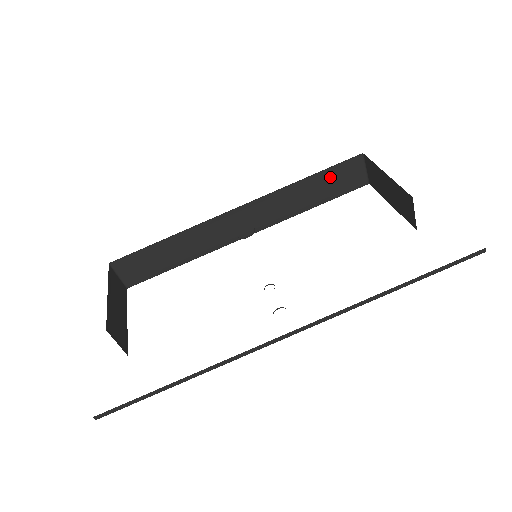
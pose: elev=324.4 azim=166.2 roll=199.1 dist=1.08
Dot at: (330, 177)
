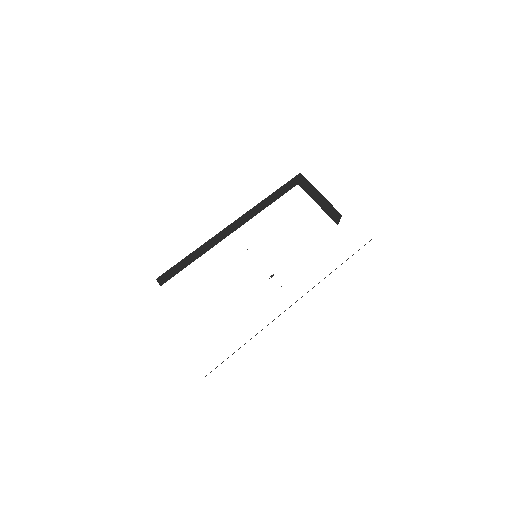
Dot at: (281, 189)
